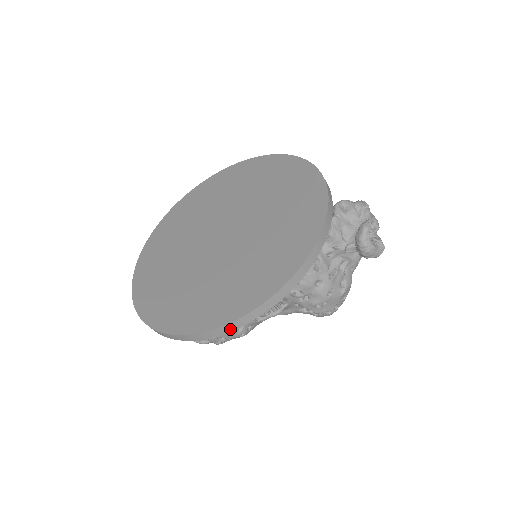
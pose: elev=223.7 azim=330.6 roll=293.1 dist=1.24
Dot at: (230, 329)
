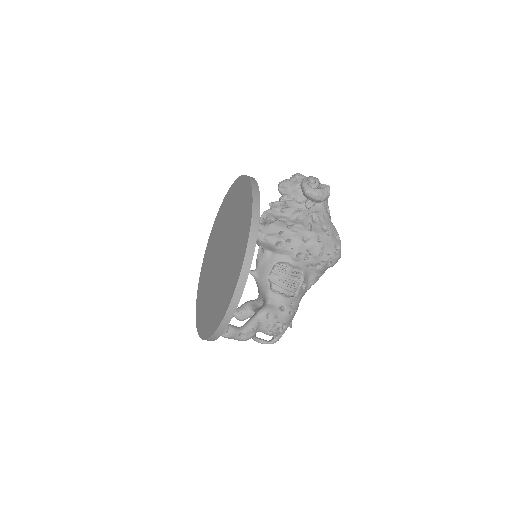
Dot at: (242, 286)
